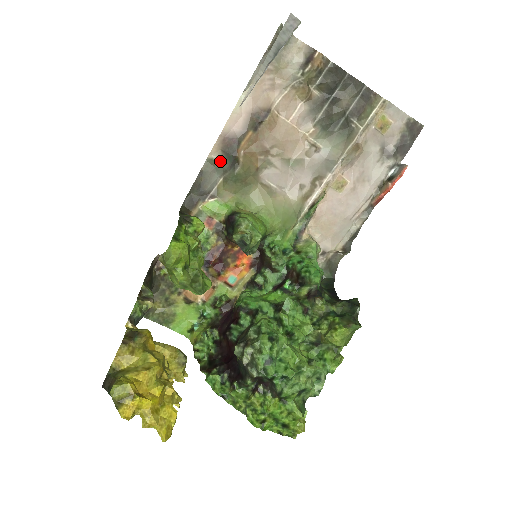
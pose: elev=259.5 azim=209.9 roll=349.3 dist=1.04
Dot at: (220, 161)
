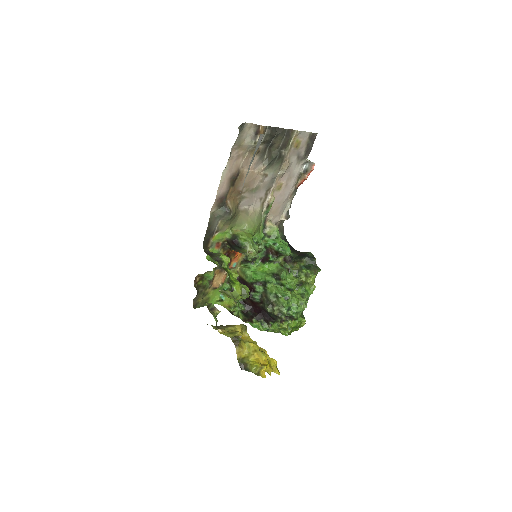
Dot at: (217, 212)
